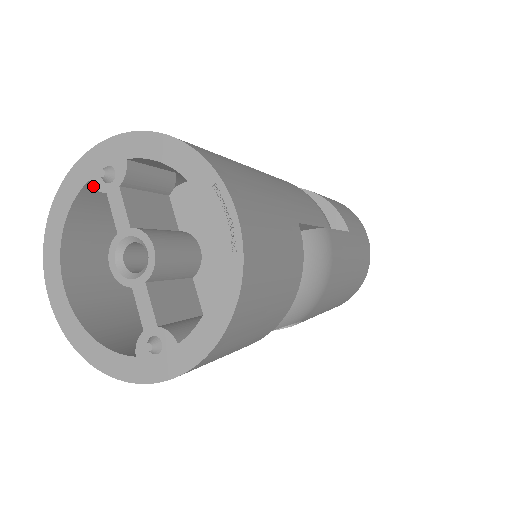
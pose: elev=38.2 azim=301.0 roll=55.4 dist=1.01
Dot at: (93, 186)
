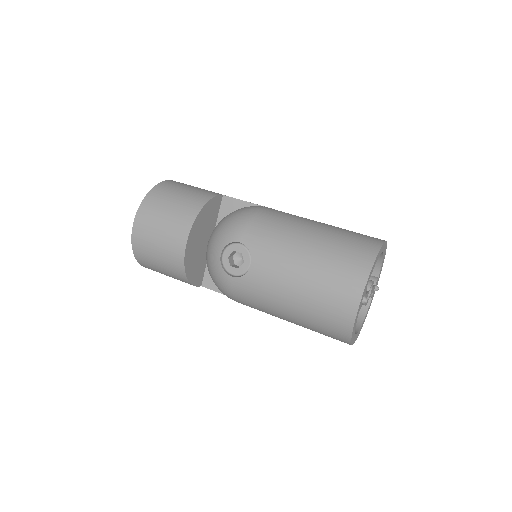
Dot at: occluded
